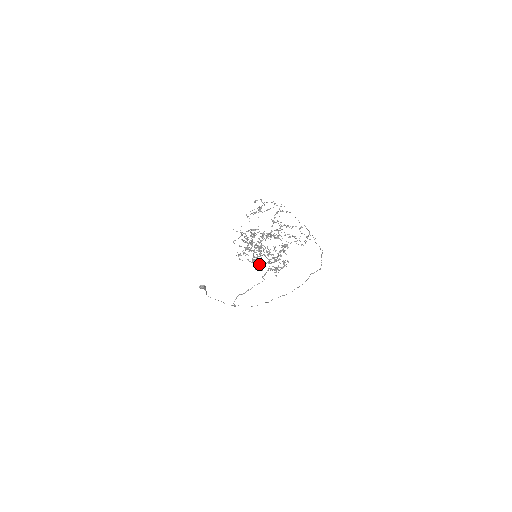
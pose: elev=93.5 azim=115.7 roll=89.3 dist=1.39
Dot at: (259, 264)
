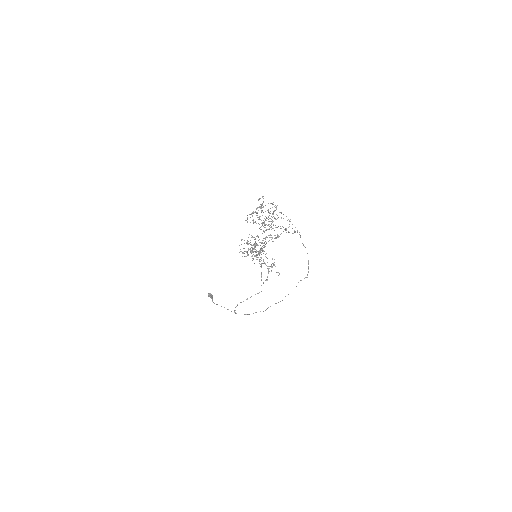
Dot at: occluded
